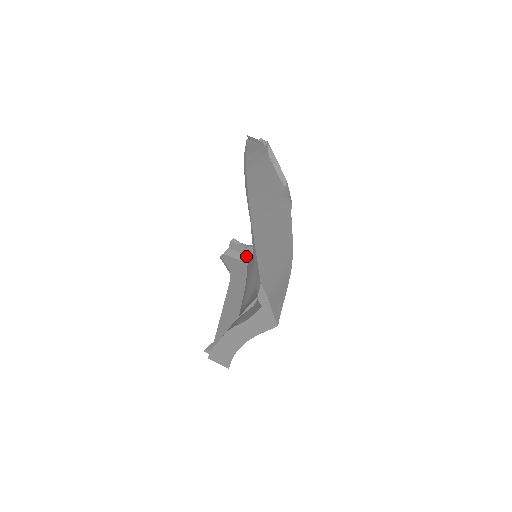
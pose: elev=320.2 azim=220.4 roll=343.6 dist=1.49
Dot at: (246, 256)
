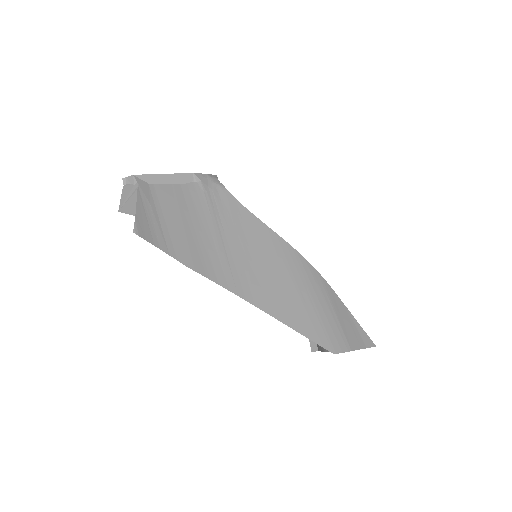
Dot at: occluded
